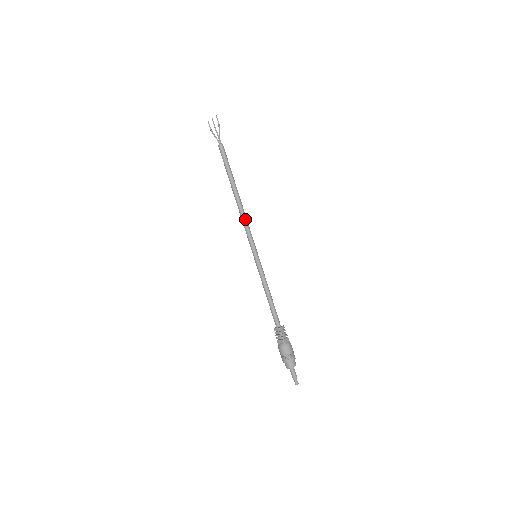
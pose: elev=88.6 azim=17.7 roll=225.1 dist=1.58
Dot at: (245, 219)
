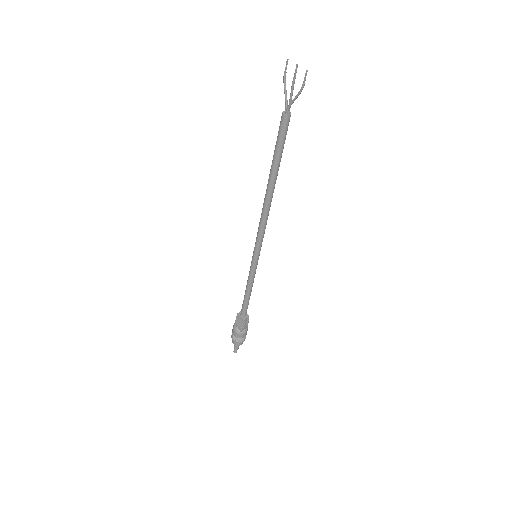
Dot at: (265, 220)
